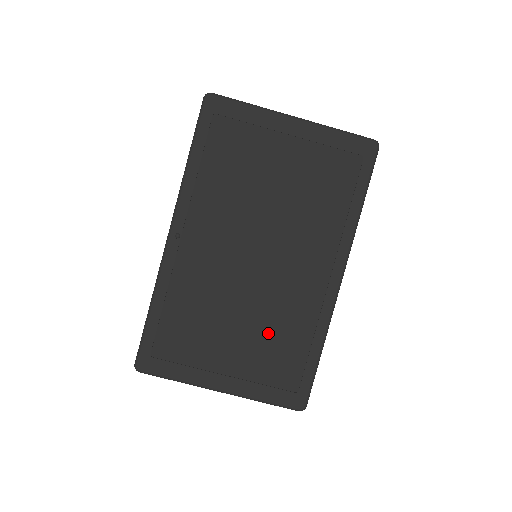
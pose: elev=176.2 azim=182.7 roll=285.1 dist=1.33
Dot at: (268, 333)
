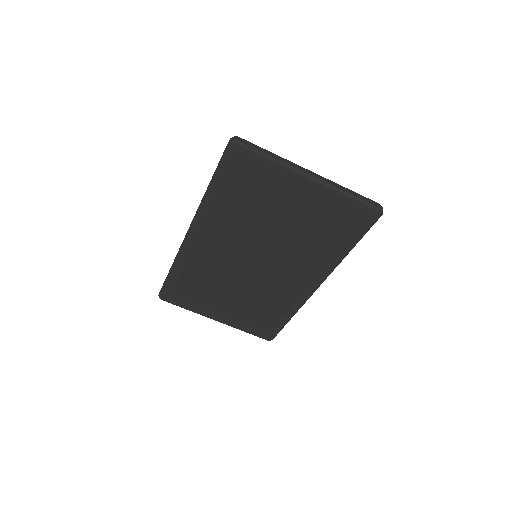
Dot at: (255, 302)
